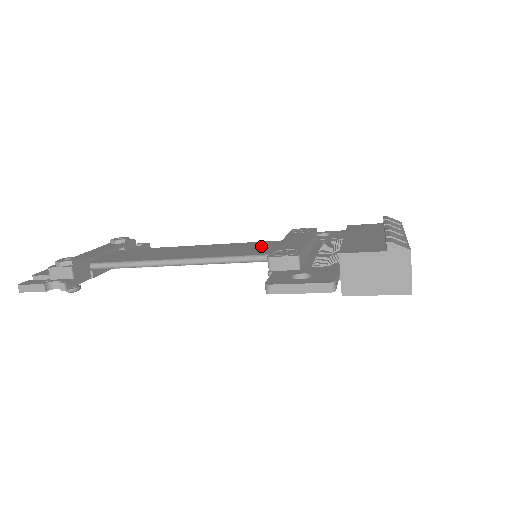
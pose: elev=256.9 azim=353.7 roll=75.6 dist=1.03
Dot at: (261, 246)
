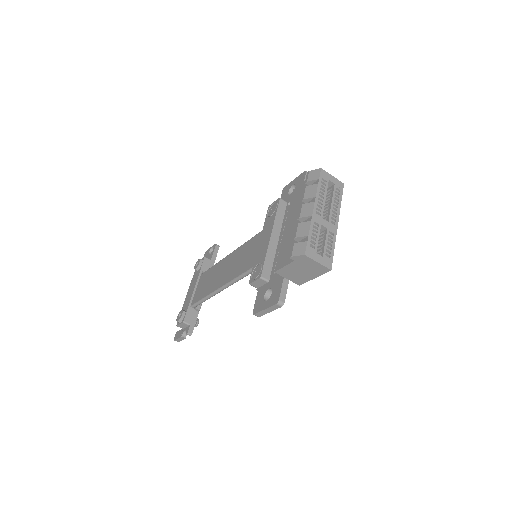
Dot at: (254, 248)
